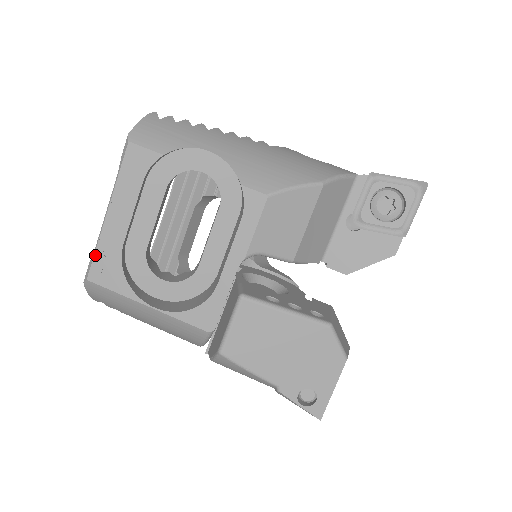
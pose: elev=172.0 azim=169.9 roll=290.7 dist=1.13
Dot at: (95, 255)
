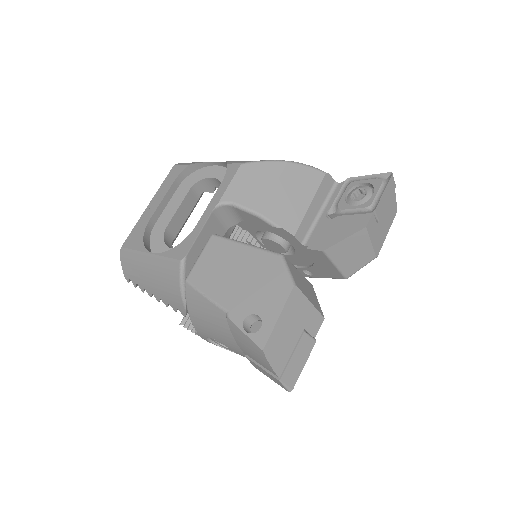
Dot at: (132, 230)
